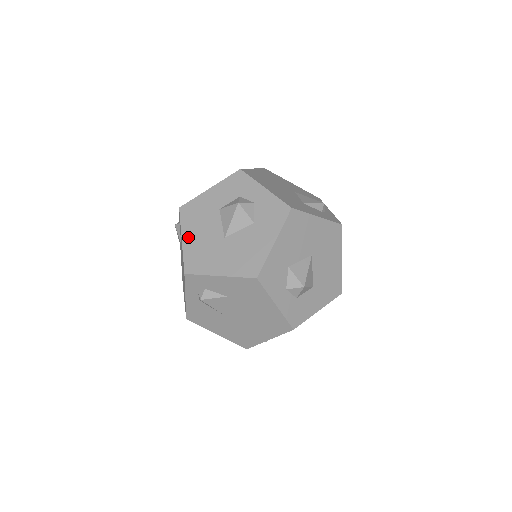
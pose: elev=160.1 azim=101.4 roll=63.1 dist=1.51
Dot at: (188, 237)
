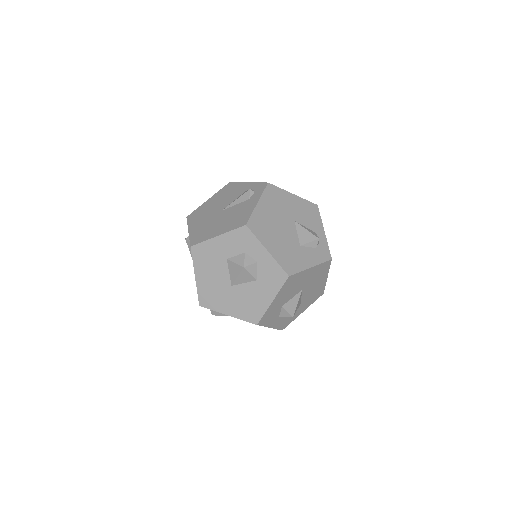
Dot at: (200, 276)
